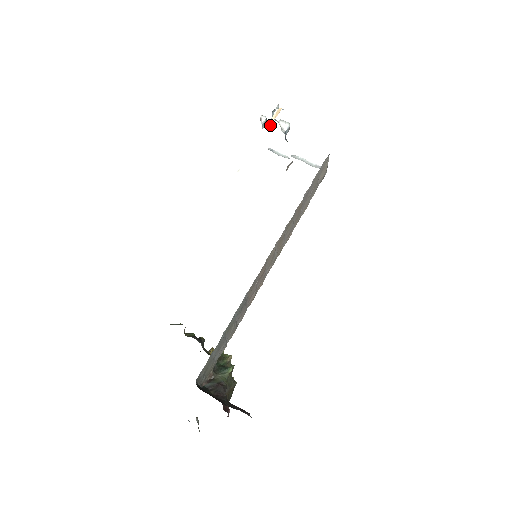
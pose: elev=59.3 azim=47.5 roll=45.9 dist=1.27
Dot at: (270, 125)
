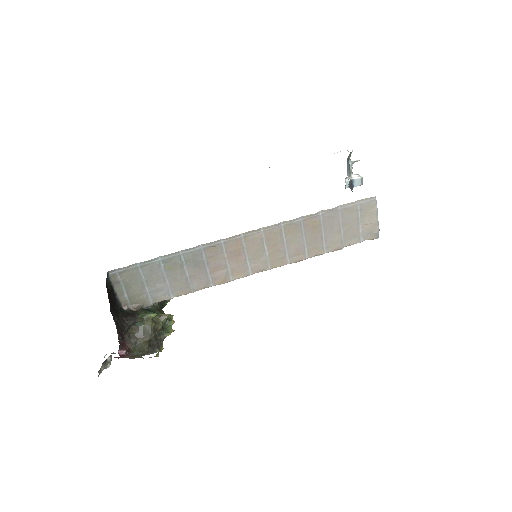
Dot at: (348, 178)
